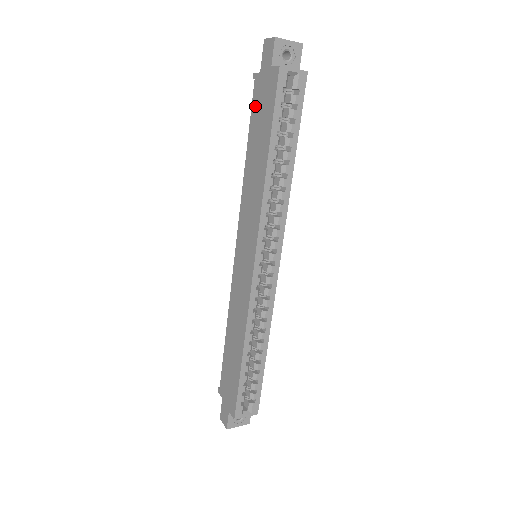
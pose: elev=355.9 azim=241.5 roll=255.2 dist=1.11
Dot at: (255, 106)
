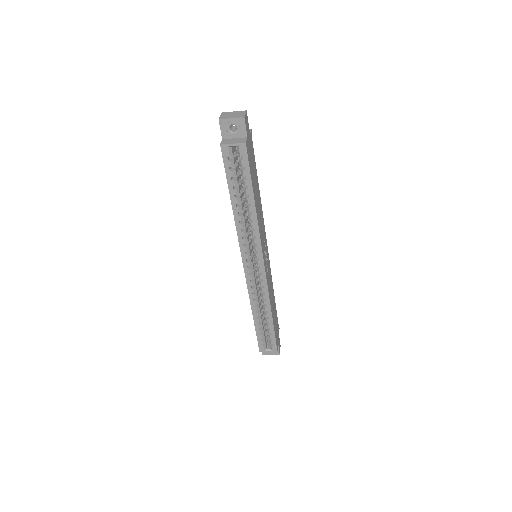
Dot at: occluded
